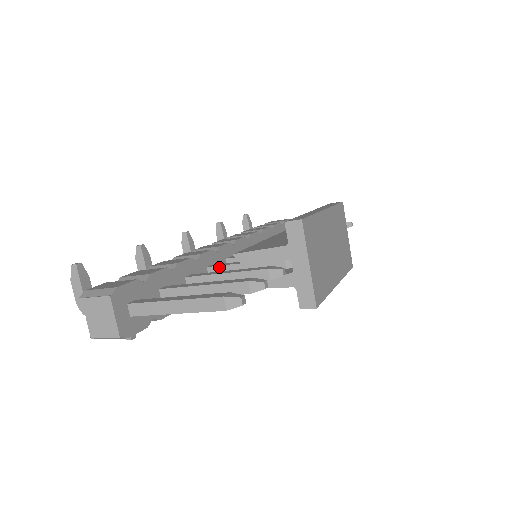
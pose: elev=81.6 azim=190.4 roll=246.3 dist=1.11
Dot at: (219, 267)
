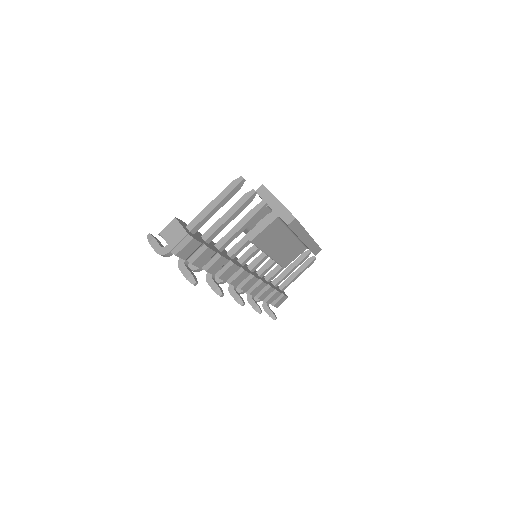
Dot at: (233, 247)
